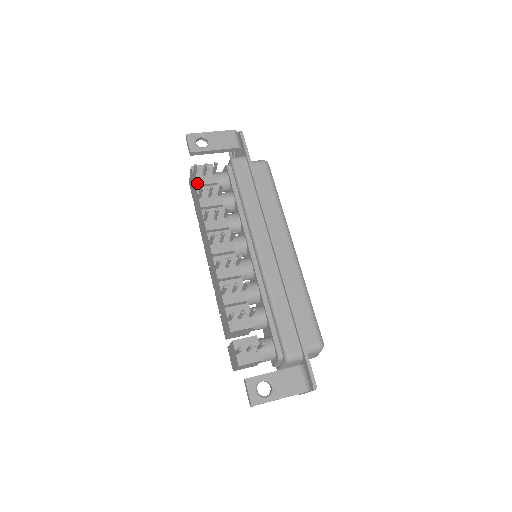
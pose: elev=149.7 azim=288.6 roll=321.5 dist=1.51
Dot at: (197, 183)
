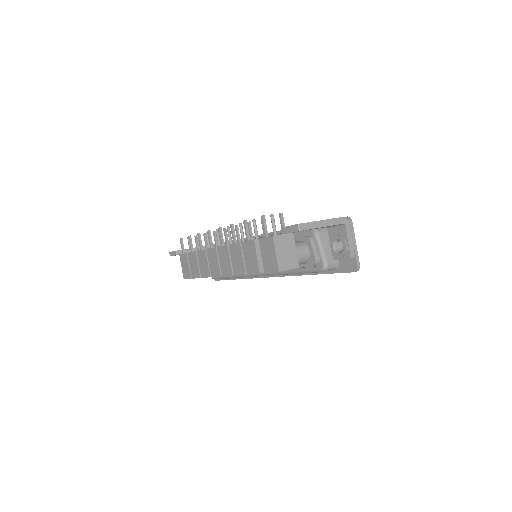
Dot at: (187, 253)
